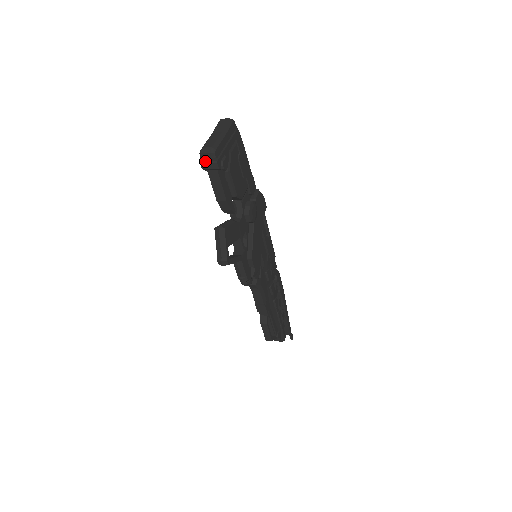
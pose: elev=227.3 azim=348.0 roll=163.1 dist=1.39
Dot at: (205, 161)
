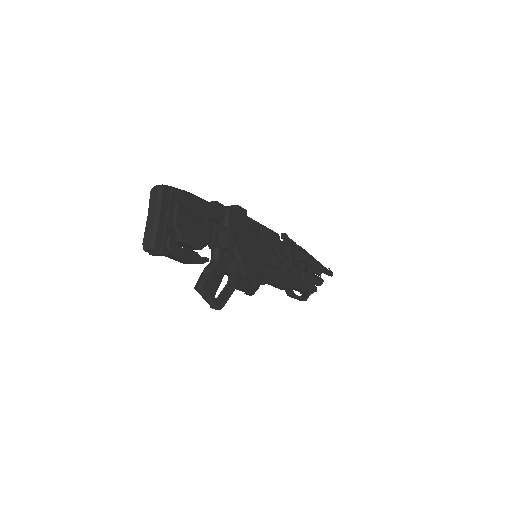
Dot at: (152, 252)
